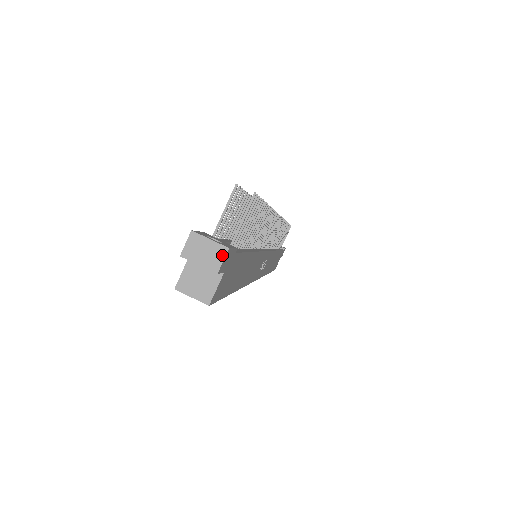
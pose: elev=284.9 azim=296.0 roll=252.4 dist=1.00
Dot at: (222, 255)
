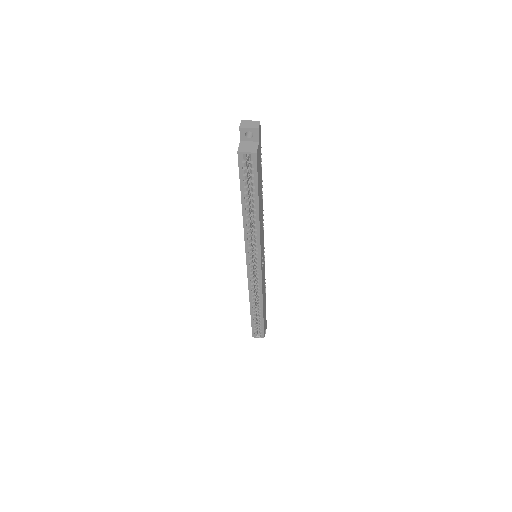
Dot at: (258, 123)
